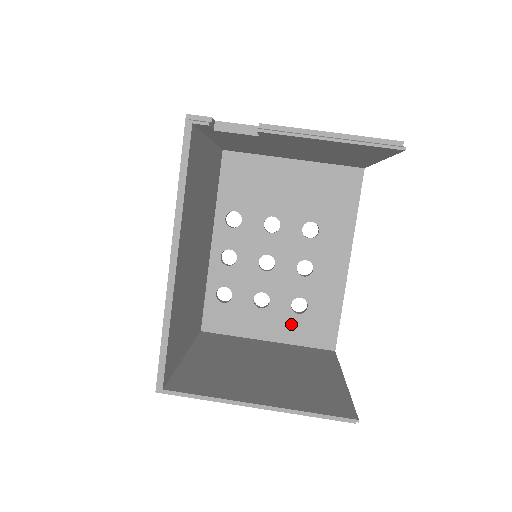
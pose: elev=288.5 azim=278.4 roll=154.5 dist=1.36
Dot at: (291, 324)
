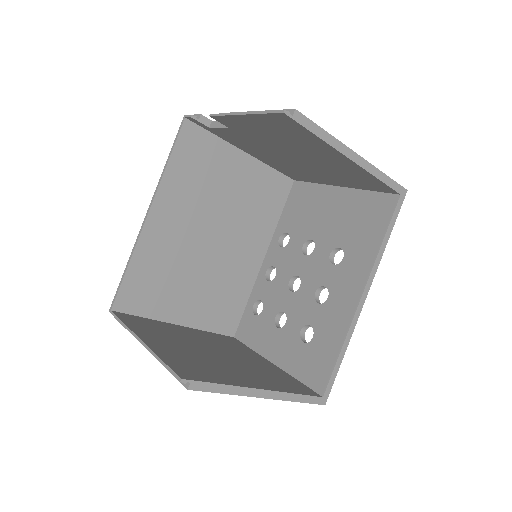
Dot at: (295, 352)
